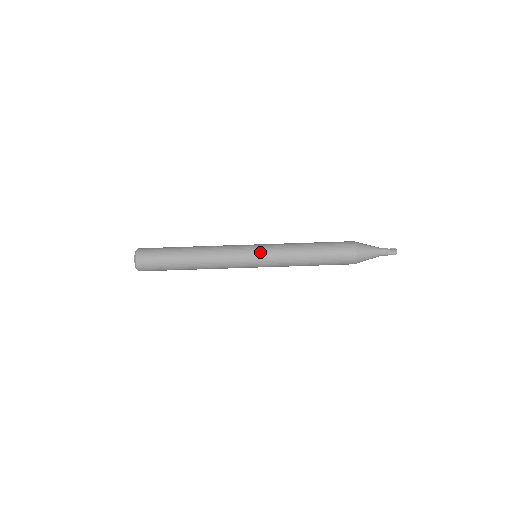
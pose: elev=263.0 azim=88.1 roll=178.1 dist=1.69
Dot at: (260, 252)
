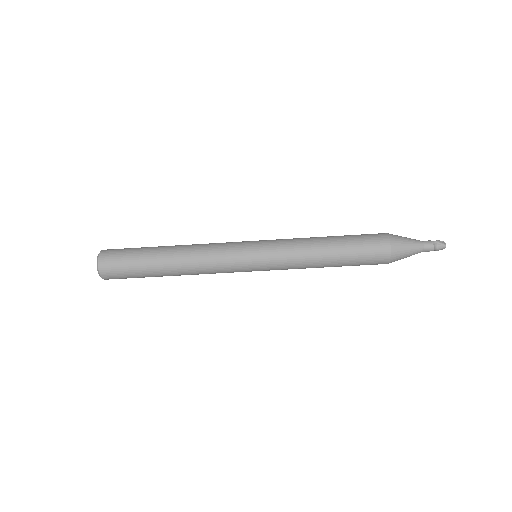
Dot at: (262, 269)
